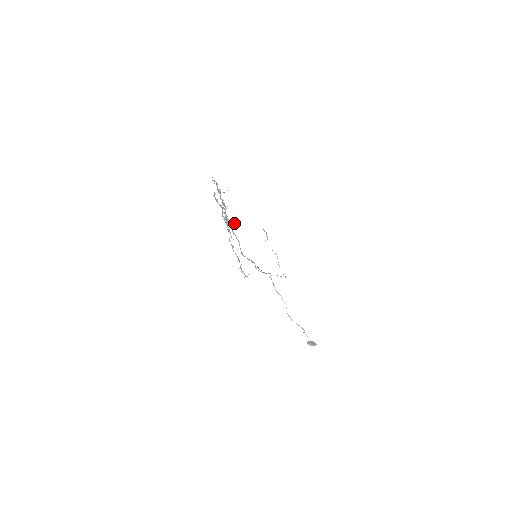
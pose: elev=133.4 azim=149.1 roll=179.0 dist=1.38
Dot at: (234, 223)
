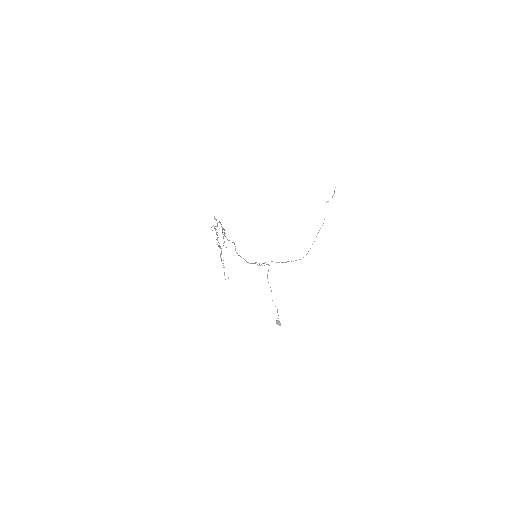
Dot at: occluded
